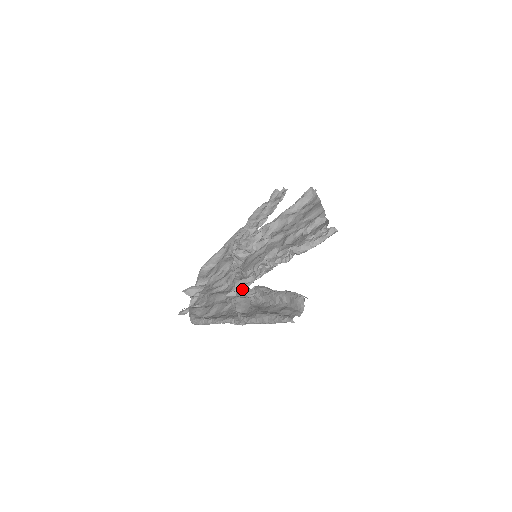
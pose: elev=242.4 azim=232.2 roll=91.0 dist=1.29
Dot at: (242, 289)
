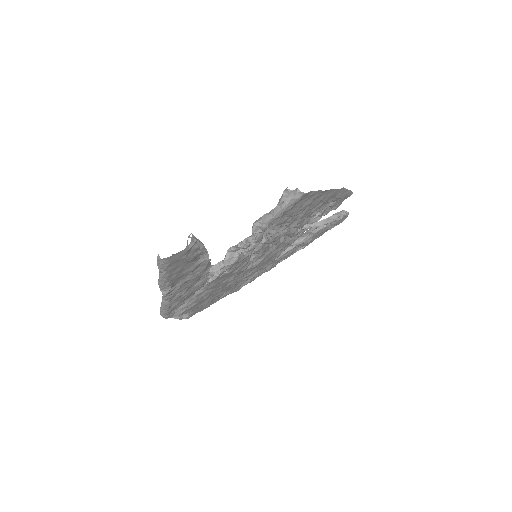
Dot at: occluded
